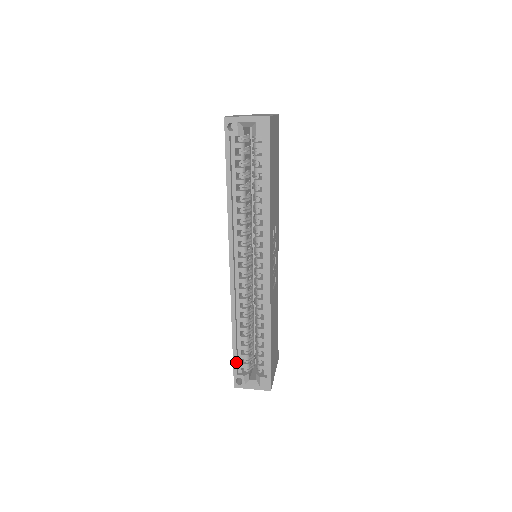
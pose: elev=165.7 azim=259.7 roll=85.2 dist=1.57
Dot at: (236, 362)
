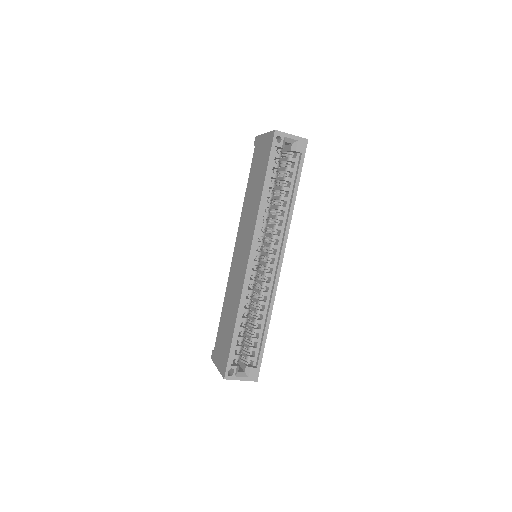
Dot at: (232, 352)
